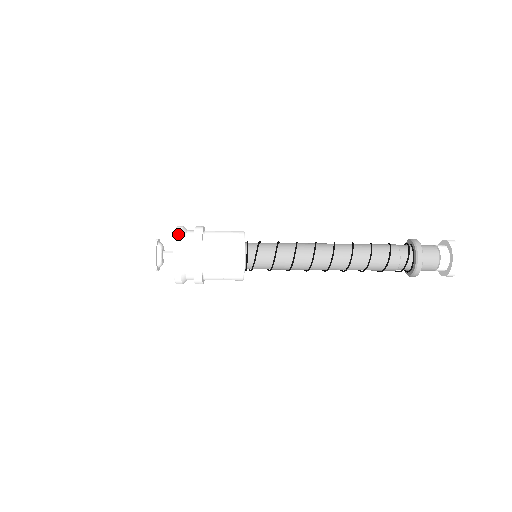
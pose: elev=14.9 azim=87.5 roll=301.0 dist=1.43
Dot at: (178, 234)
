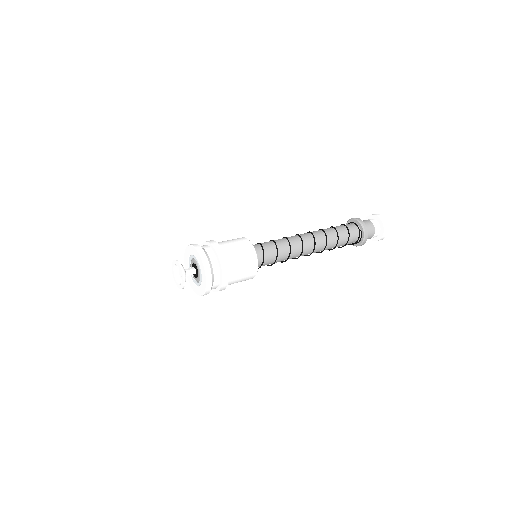
Dot at: (209, 276)
